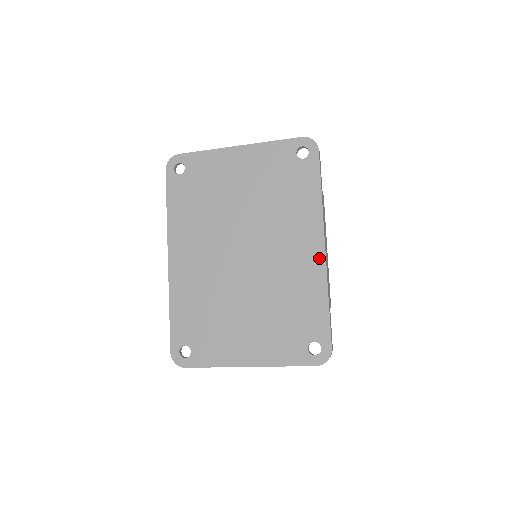
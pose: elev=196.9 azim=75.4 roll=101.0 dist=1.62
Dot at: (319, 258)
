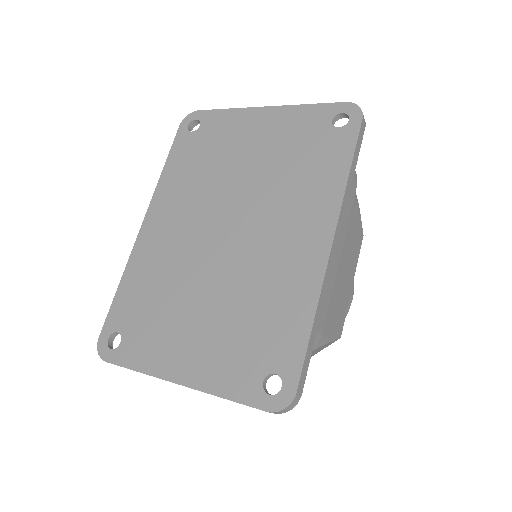
Dot at: (320, 256)
